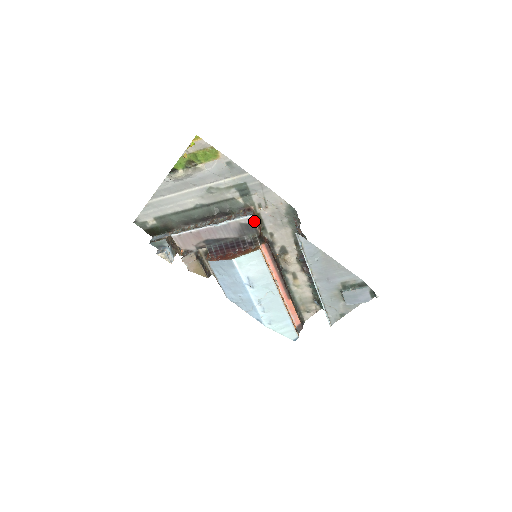
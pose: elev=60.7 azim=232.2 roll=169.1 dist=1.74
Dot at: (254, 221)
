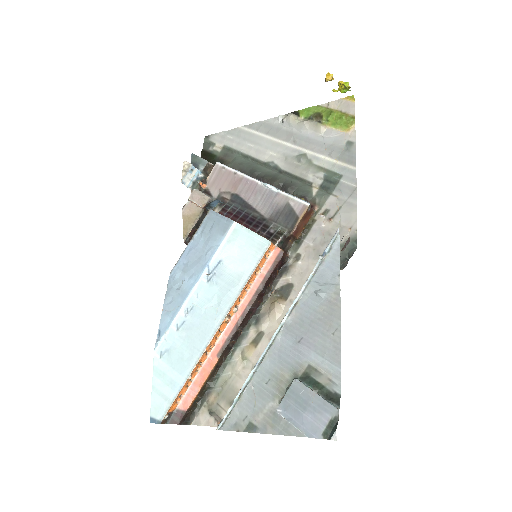
Dot at: (303, 213)
